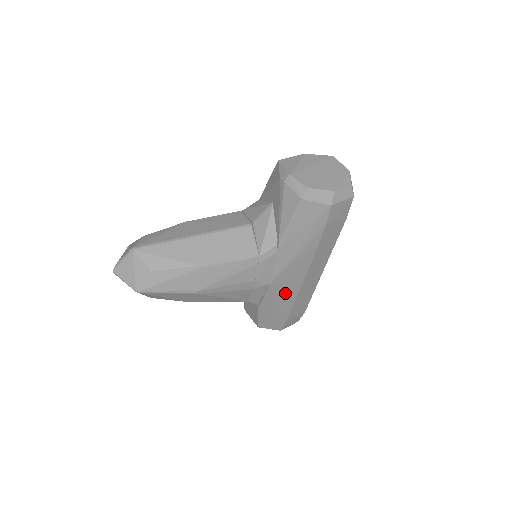
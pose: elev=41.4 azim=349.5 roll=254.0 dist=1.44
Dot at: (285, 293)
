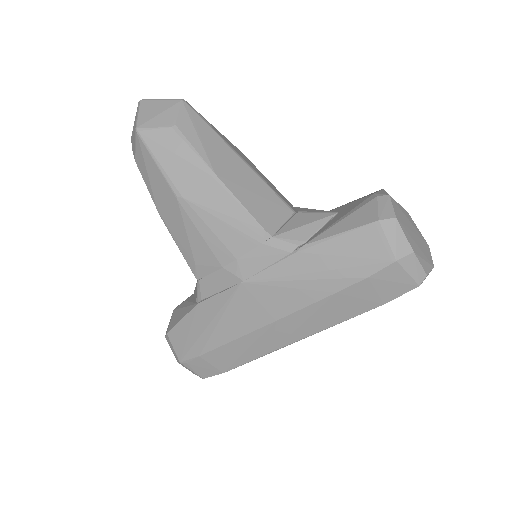
Dot at: (240, 315)
